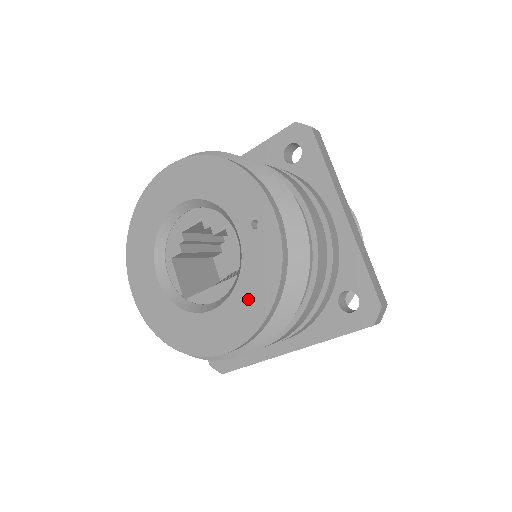
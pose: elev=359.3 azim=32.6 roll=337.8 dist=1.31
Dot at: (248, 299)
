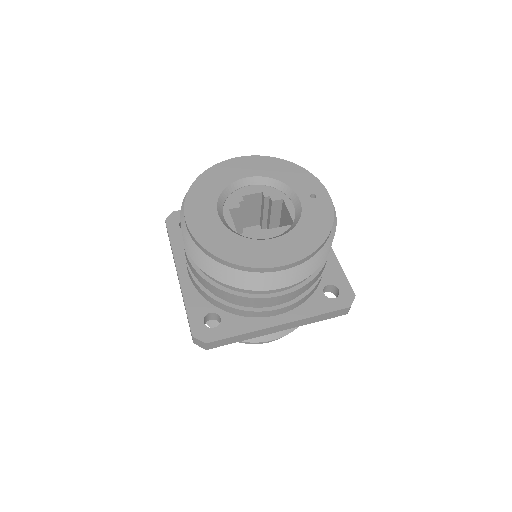
Dot at: (306, 234)
